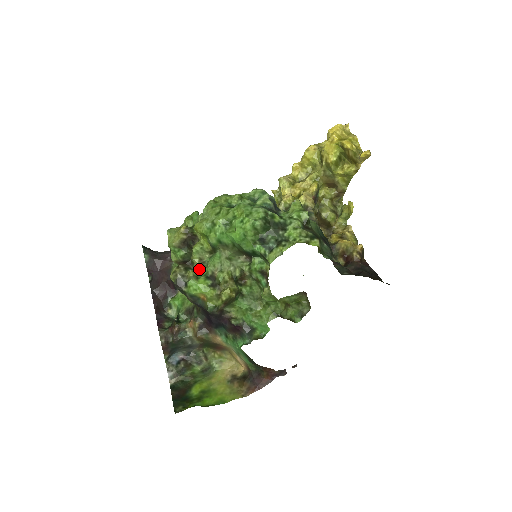
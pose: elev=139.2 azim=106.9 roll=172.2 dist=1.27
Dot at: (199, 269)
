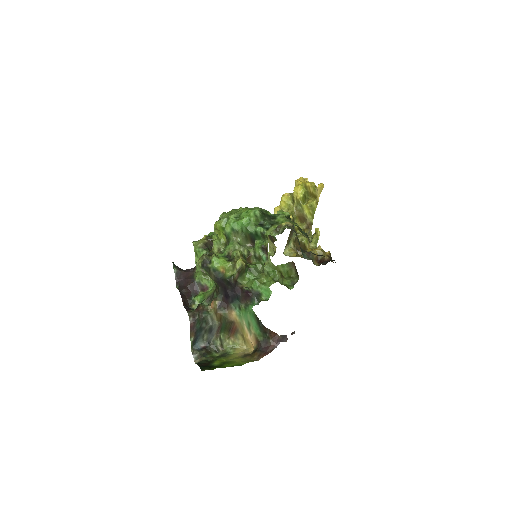
Dot at: (218, 254)
